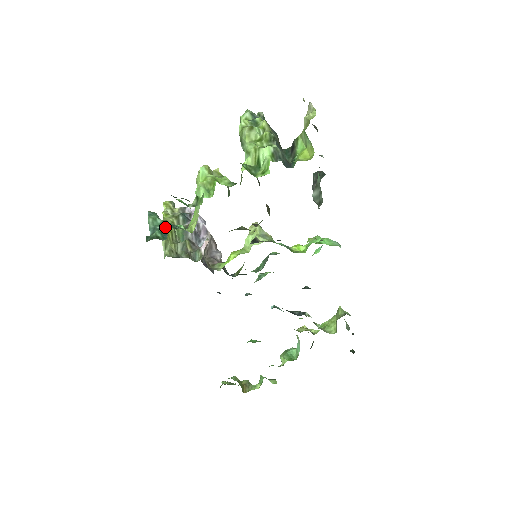
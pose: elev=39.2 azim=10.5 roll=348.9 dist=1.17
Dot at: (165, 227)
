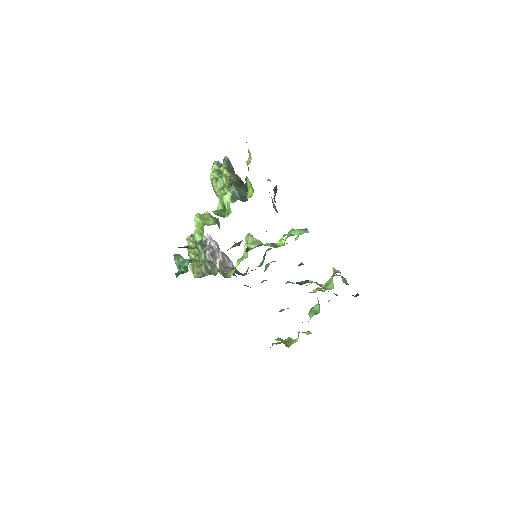
Dot at: (186, 263)
